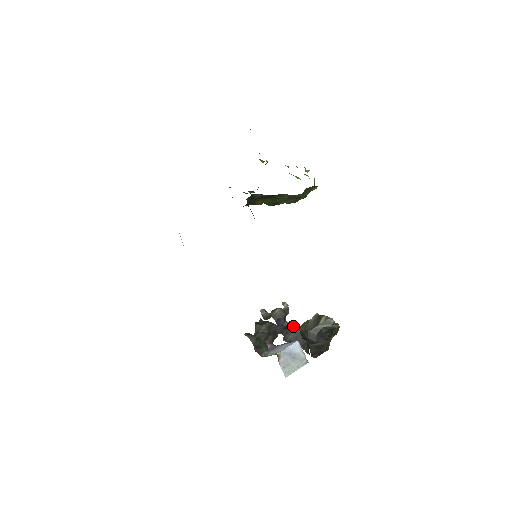
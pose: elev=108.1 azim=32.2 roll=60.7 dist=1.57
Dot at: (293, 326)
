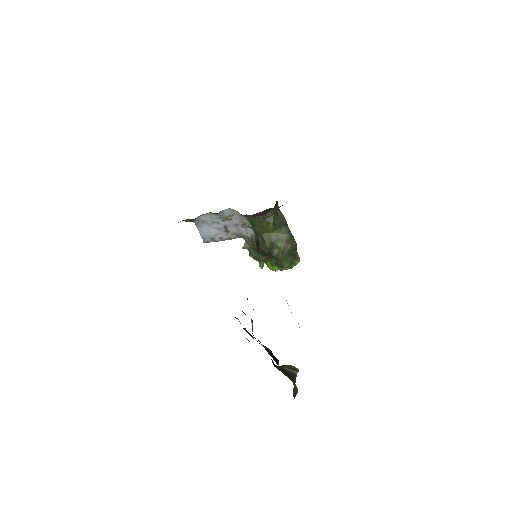
Dot at: occluded
